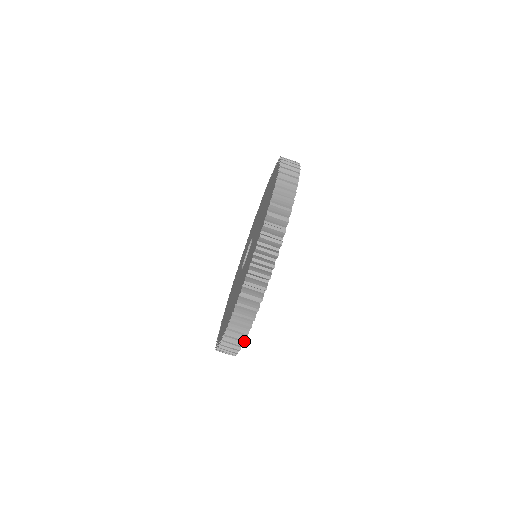
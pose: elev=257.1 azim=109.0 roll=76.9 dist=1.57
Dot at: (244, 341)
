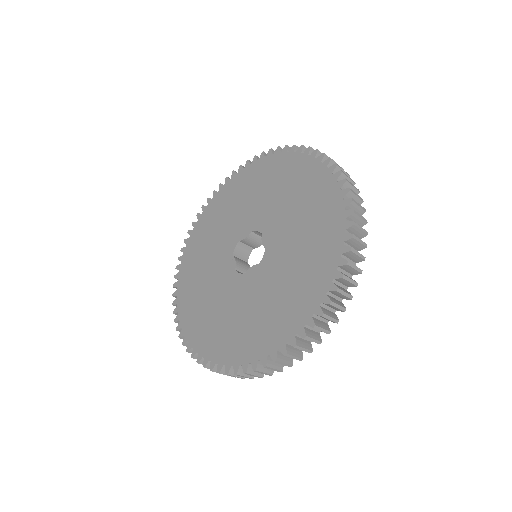
Dot at: occluded
